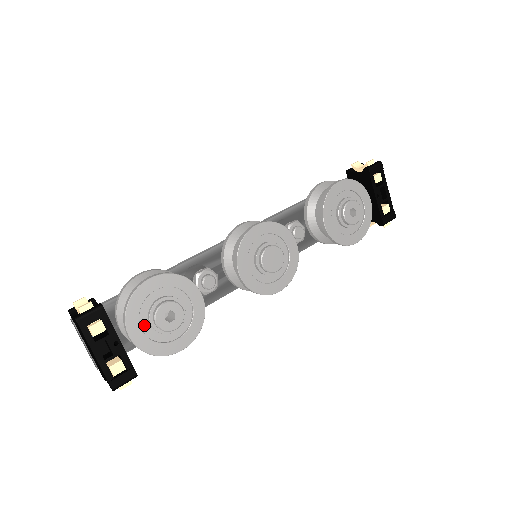
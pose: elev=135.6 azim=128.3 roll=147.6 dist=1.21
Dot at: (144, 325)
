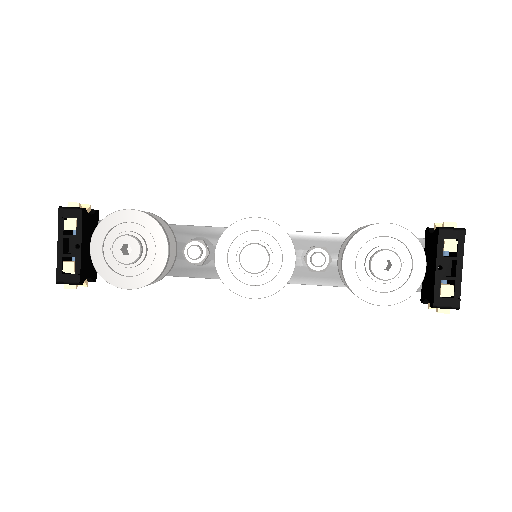
Dot at: (107, 246)
